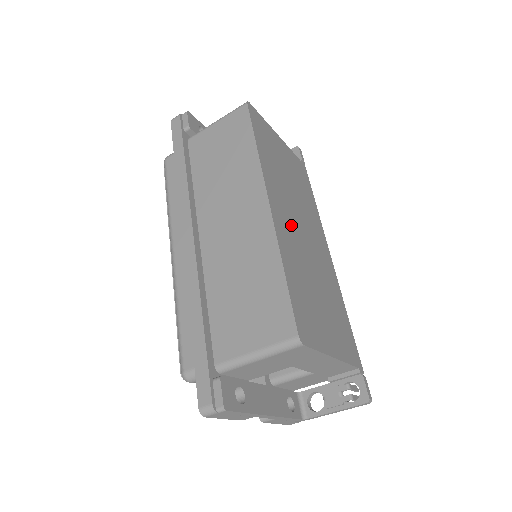
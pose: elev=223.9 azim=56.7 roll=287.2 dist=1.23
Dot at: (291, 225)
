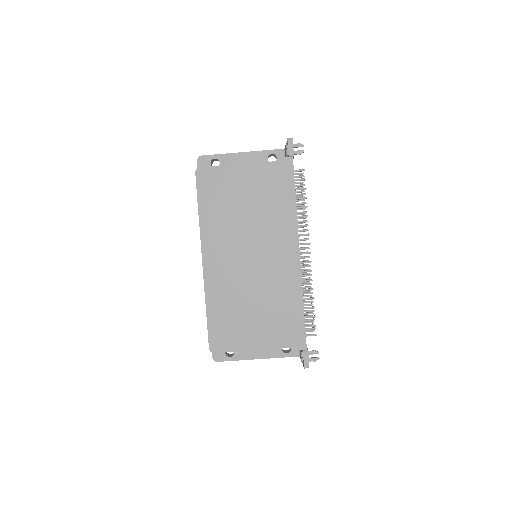
Dot at: (230, 263)
